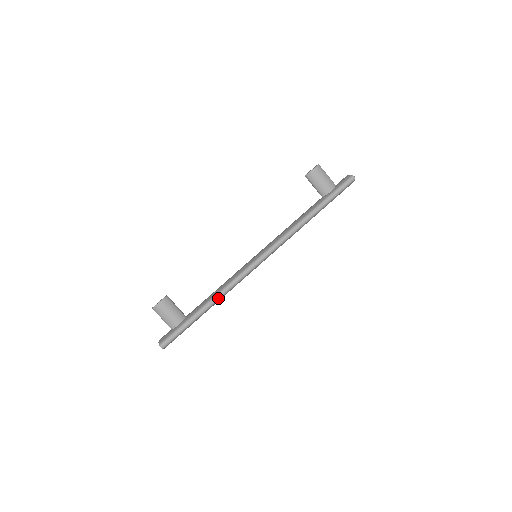
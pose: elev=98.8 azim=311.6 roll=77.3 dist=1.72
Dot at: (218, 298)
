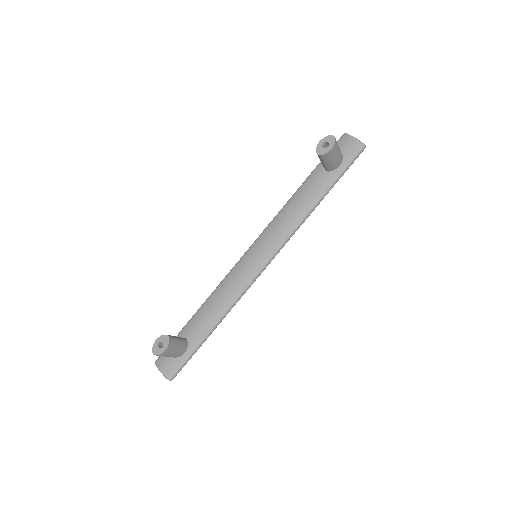
Dot at: occluded
